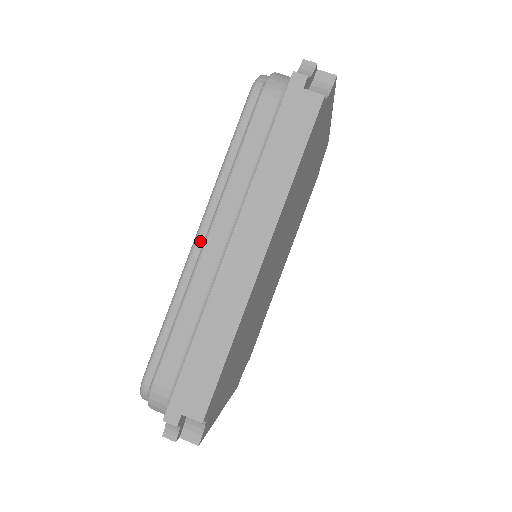
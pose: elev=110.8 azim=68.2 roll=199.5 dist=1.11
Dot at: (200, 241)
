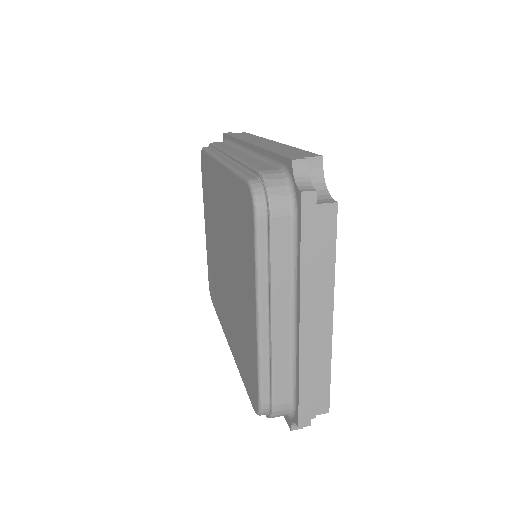
Dot at: (225, 159)
